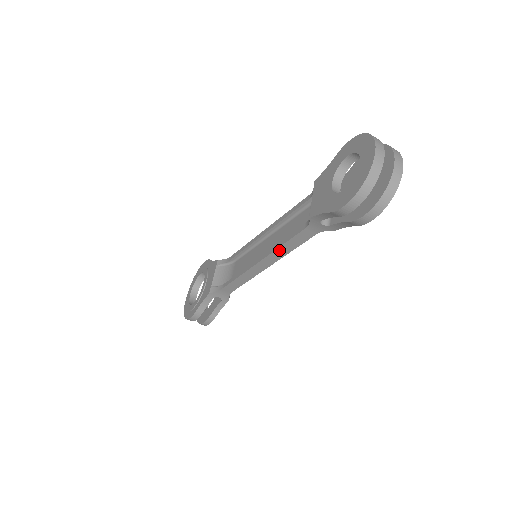
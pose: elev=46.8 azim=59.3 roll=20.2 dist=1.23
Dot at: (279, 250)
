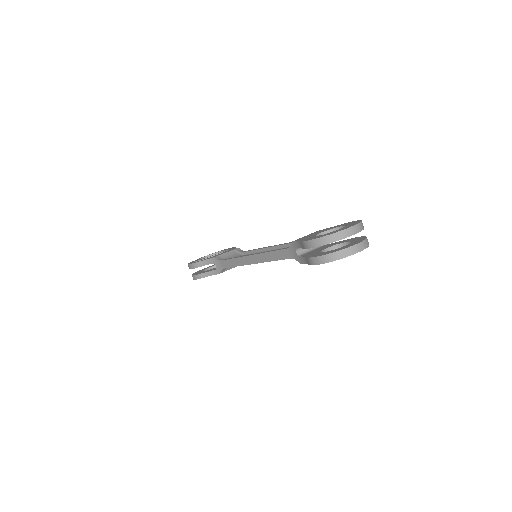
Dot at: (266, 254)
